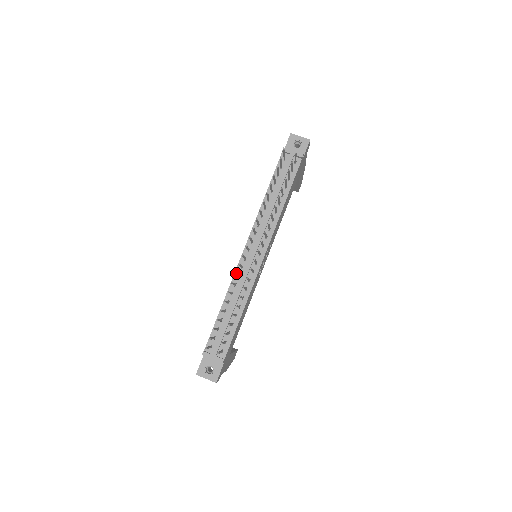
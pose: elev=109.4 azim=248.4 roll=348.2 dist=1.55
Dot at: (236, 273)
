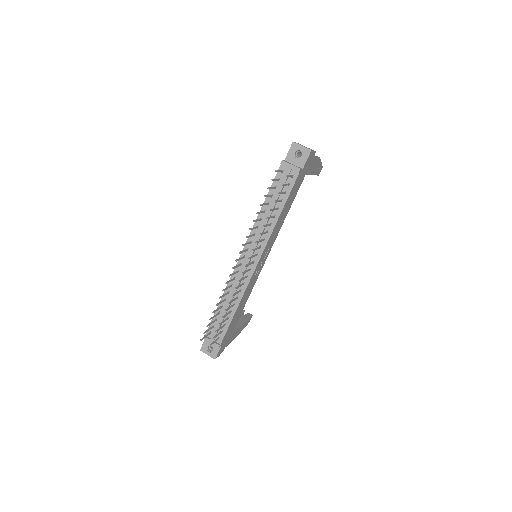
Dot at: (227, 283)
